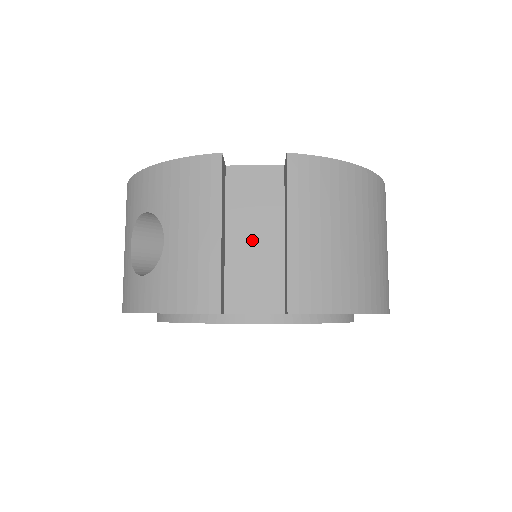
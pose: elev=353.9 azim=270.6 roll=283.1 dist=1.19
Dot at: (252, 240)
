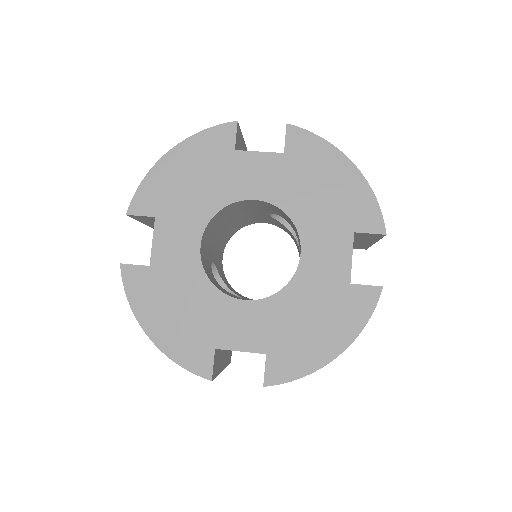
Dot at: occluded
